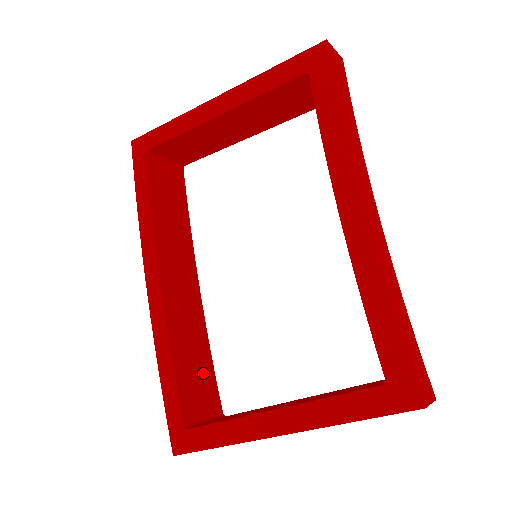
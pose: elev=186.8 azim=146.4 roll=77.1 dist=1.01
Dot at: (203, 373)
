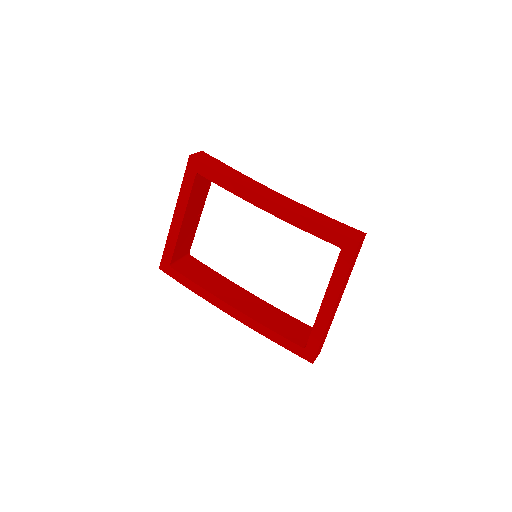
Dot at: (290, 323)
